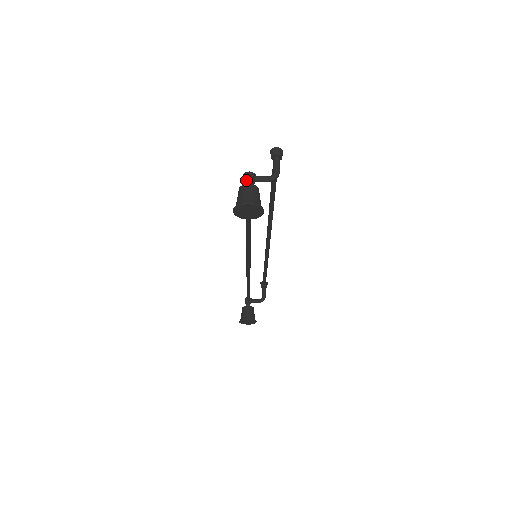
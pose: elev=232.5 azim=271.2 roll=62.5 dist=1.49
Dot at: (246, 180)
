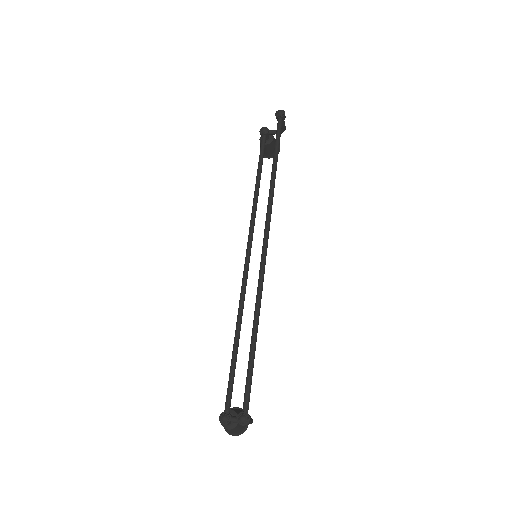
Dot at: occluded
